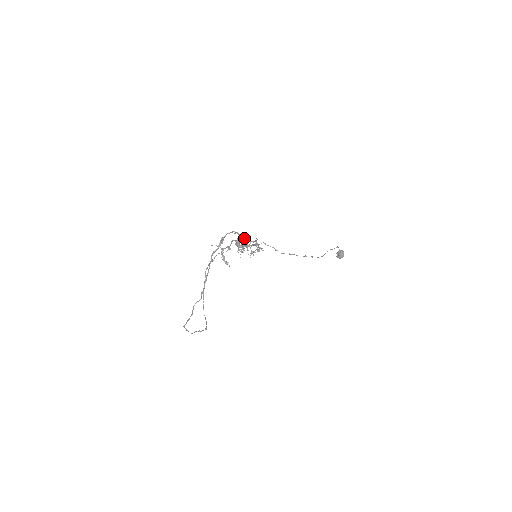
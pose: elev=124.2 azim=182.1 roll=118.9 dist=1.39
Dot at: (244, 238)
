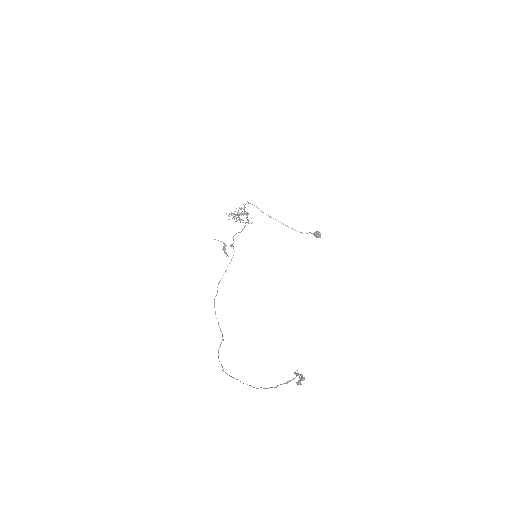
Dot at: occluded
